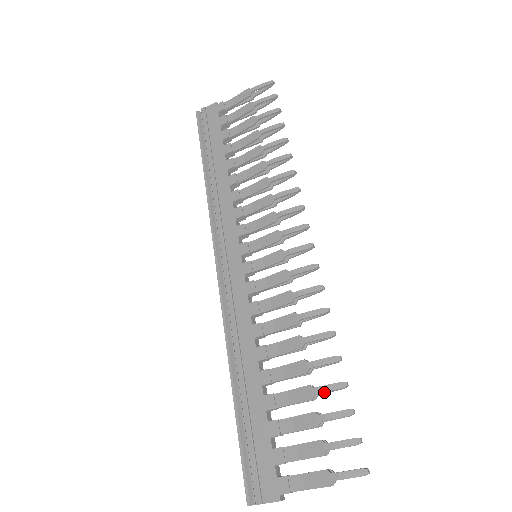
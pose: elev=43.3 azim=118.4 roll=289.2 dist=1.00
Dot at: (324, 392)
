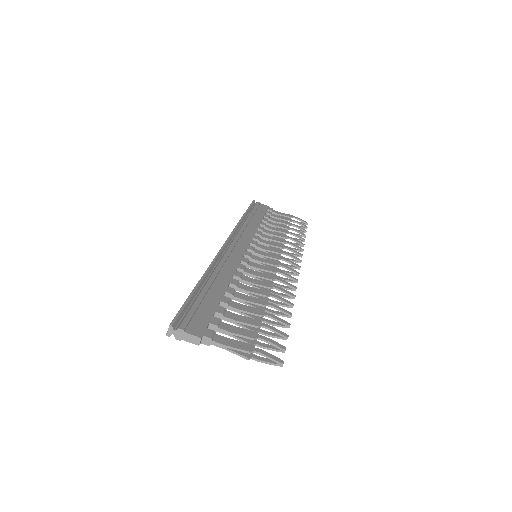
Dot at: (272, 318)
